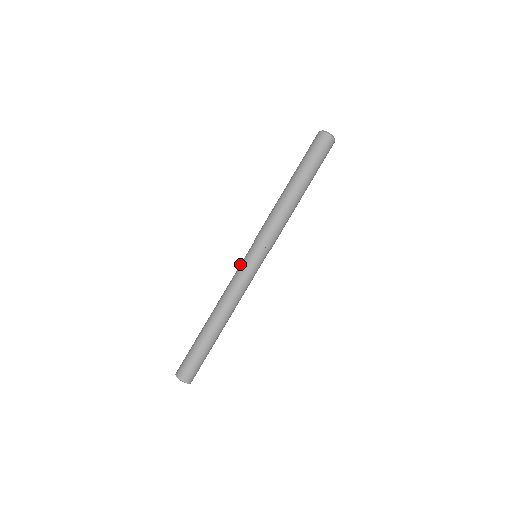
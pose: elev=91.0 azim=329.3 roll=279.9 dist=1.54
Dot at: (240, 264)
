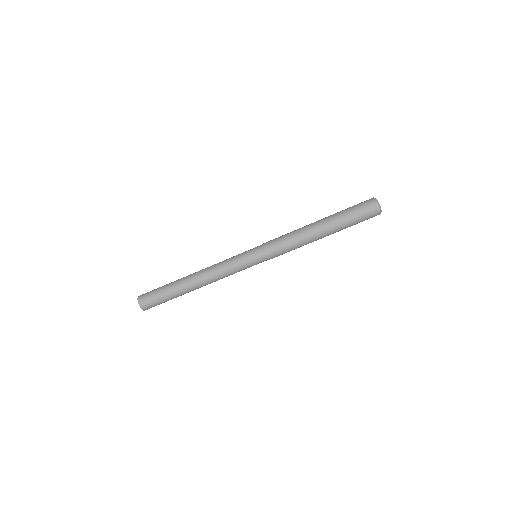
Dot at: (241, 257)
